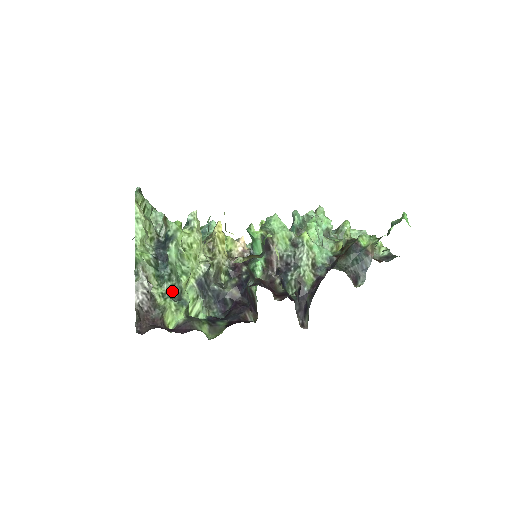
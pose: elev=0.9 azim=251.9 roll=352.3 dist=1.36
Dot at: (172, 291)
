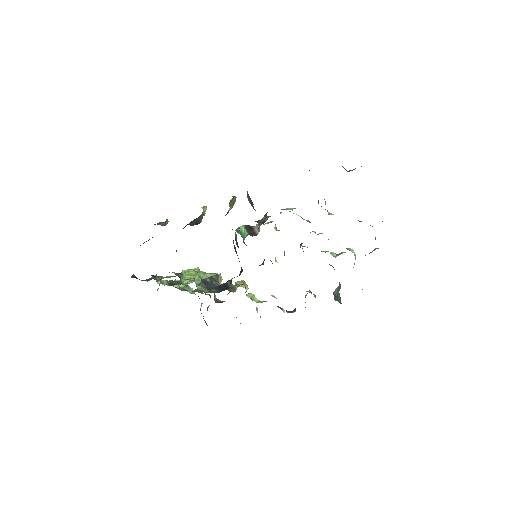
Dot at: occluded
